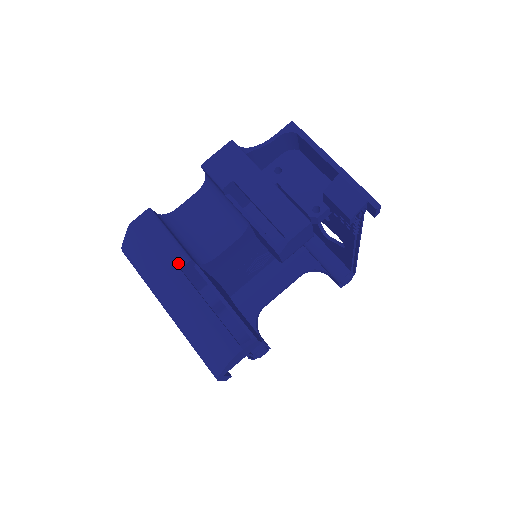
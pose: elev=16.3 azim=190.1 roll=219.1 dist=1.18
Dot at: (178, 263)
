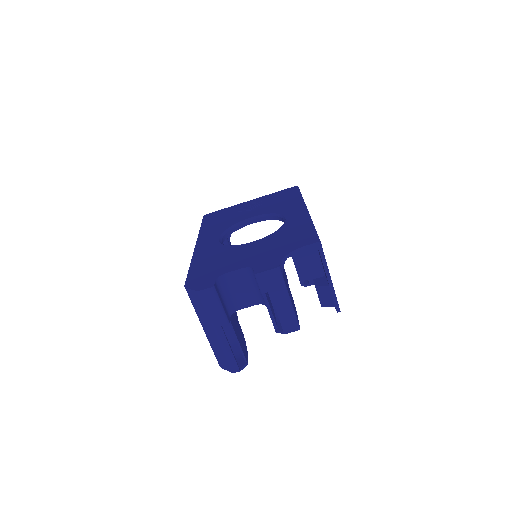
Dot at: (221, 323)
